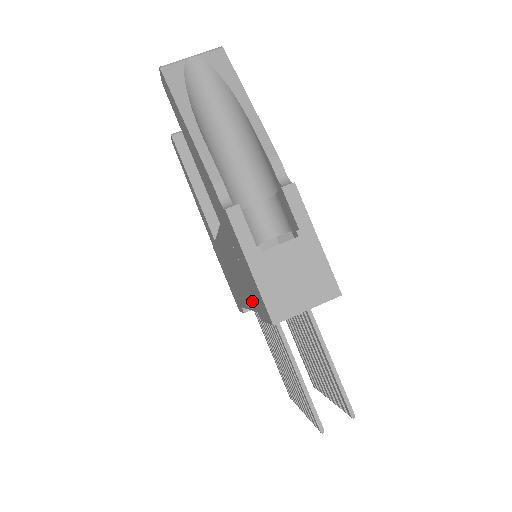
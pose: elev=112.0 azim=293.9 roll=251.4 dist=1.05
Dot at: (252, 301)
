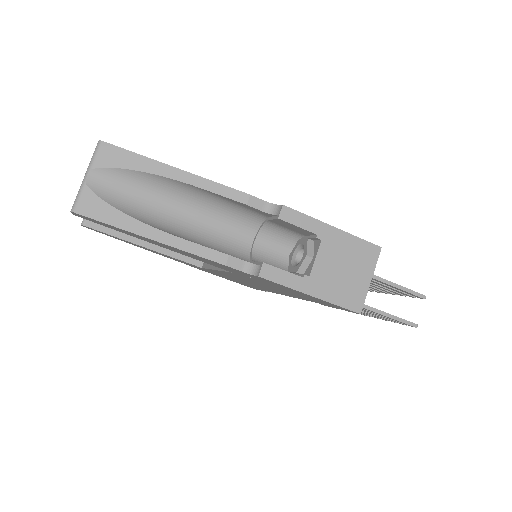
Dot at: occluded
